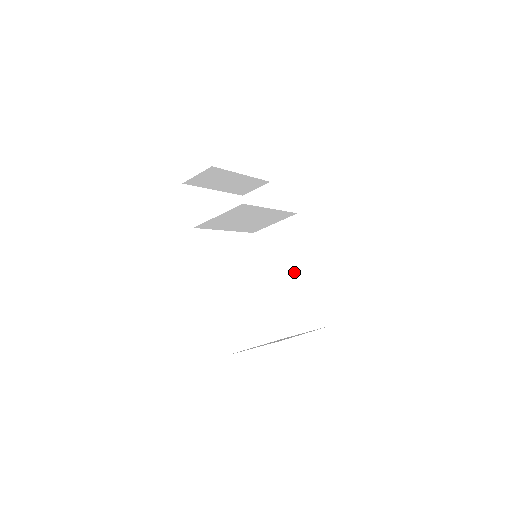
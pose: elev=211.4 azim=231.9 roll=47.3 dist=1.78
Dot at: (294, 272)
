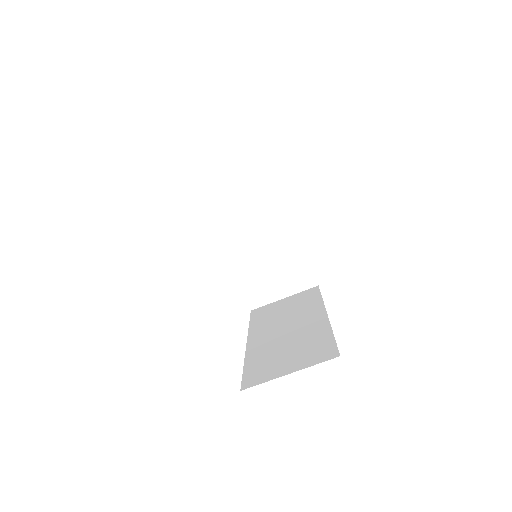
Dot at: (294, 324)
